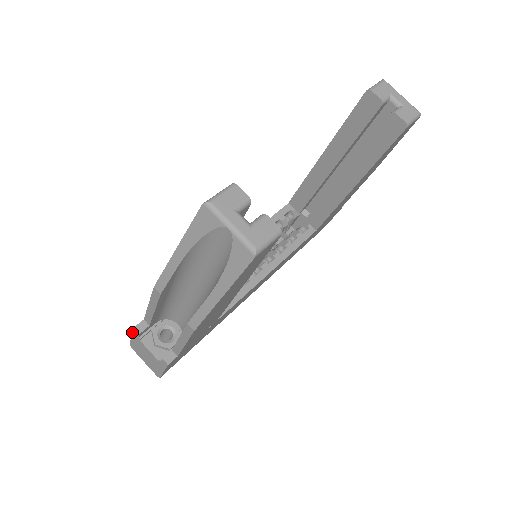
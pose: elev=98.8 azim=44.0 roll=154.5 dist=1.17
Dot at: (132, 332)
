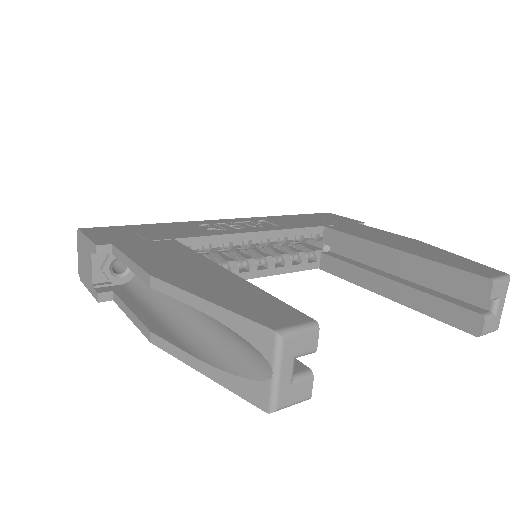
Dot at: (91, 240)
